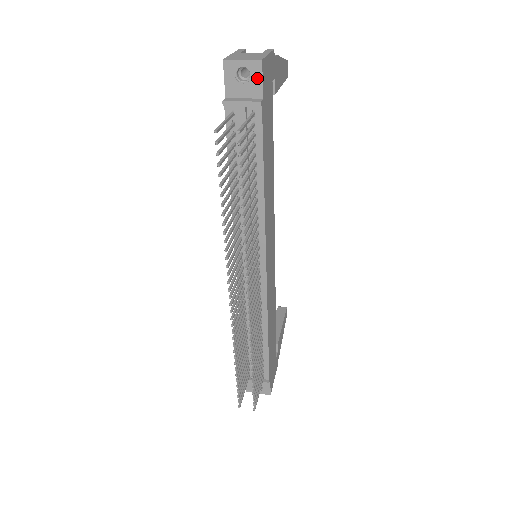
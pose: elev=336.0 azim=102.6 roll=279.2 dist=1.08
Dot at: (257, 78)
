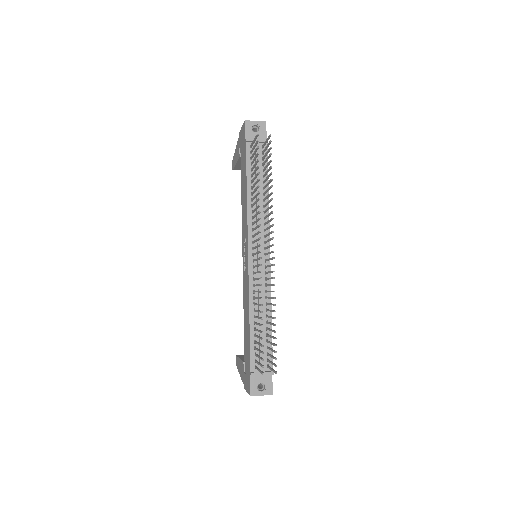
Dot at: (263, 130)
